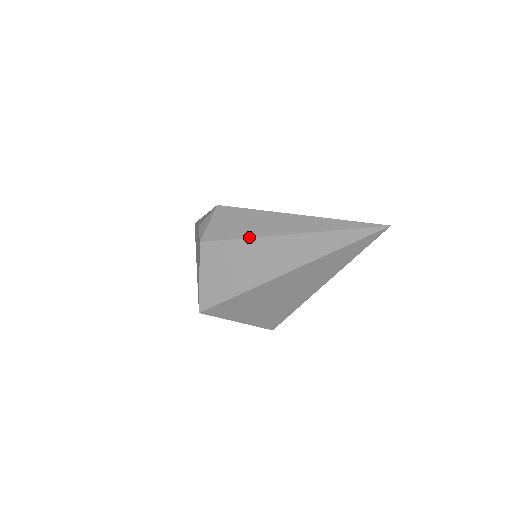
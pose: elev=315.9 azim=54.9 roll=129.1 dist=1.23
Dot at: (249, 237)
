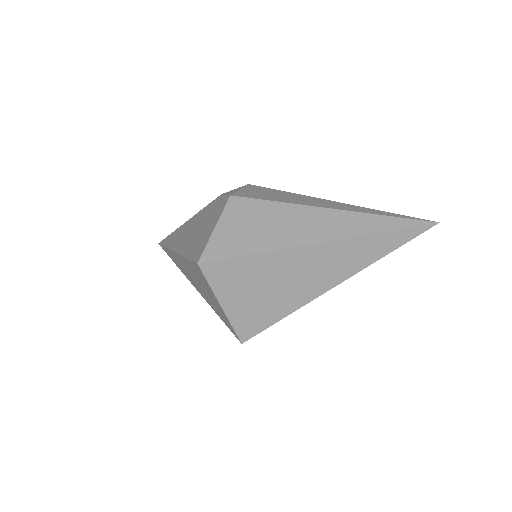
Dot at: (291, 203)
